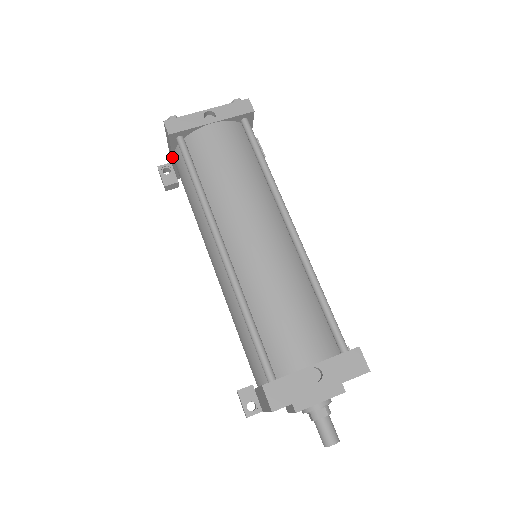
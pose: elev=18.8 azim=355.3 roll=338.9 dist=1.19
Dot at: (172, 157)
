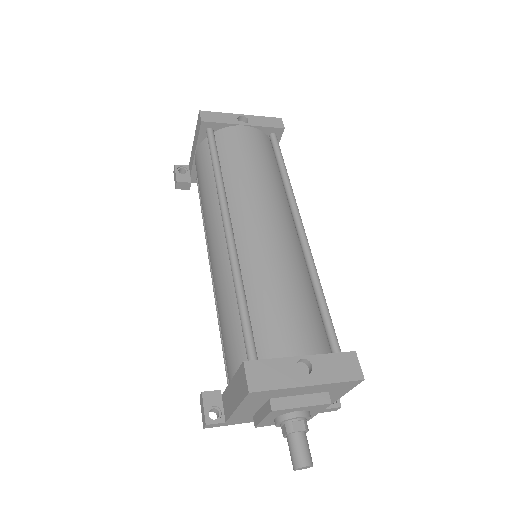
Dot at: (194, 152)
